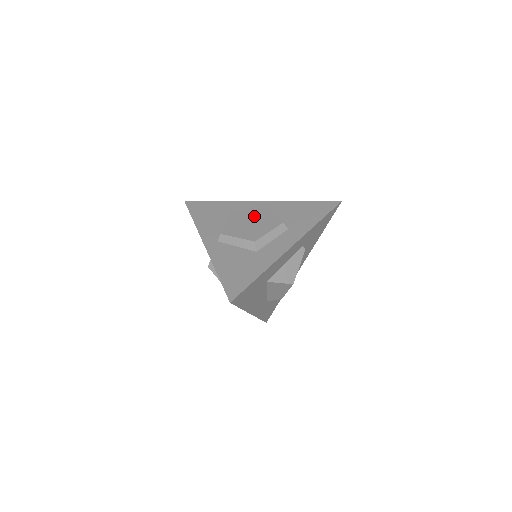
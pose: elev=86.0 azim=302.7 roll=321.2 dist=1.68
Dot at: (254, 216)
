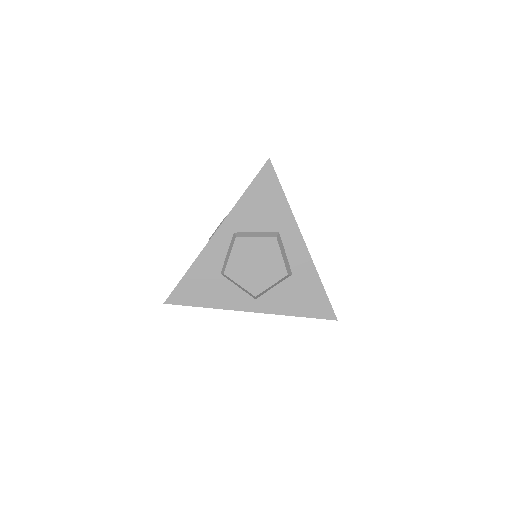
Dot at: (247, 256)
